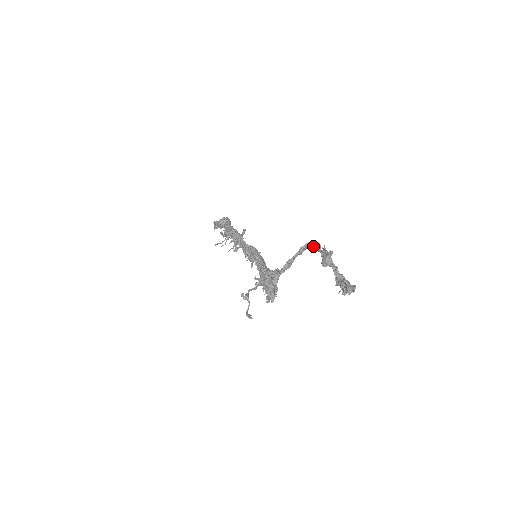
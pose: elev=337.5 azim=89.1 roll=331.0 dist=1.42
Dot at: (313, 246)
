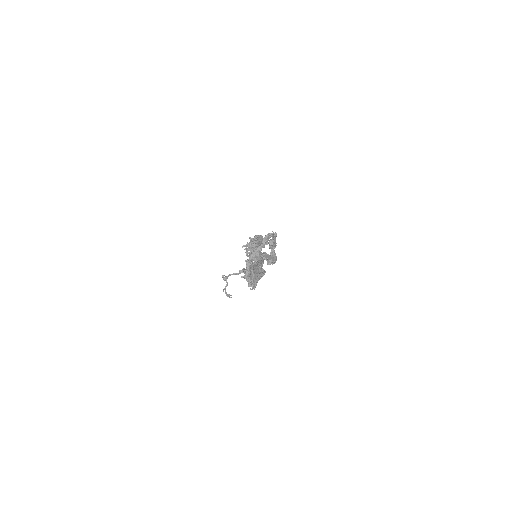
Dot at: (271, 236)
